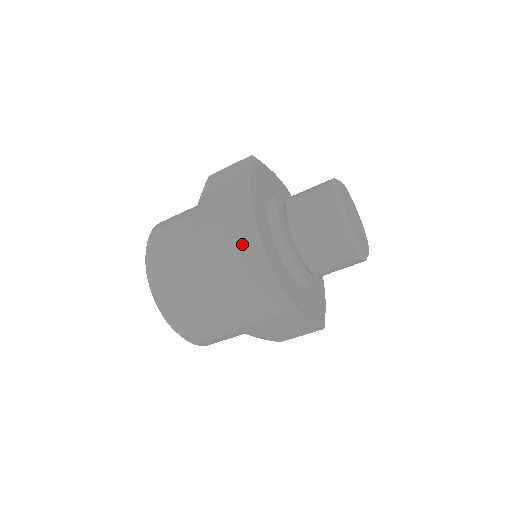
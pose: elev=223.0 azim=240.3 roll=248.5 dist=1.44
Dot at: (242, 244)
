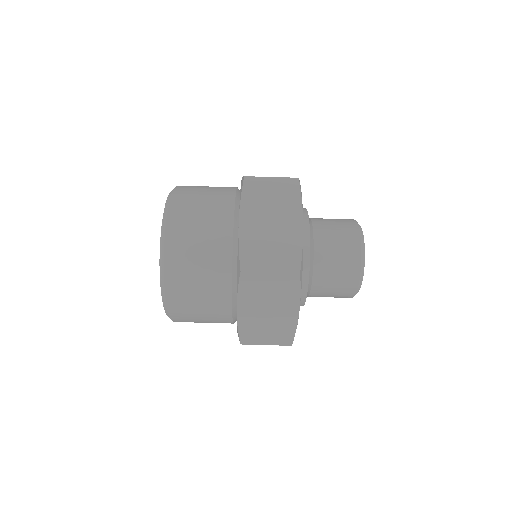
Dot at: occluded
